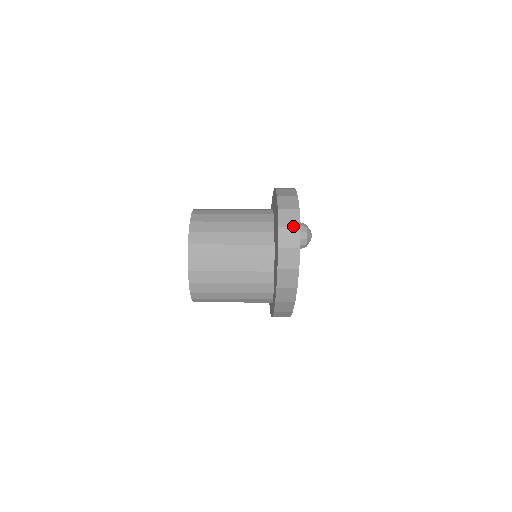
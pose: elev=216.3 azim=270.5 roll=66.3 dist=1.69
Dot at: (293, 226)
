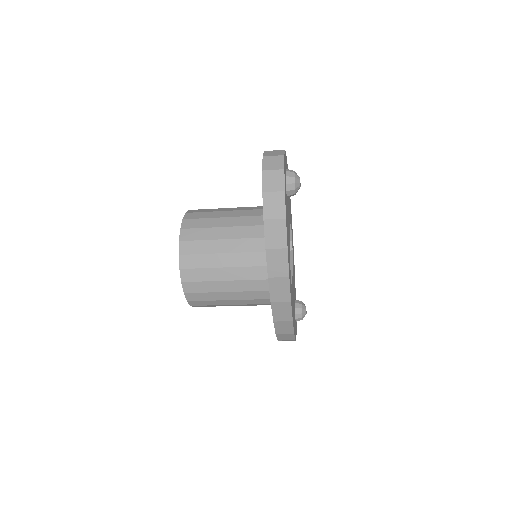
Dot at: (277, 155)
